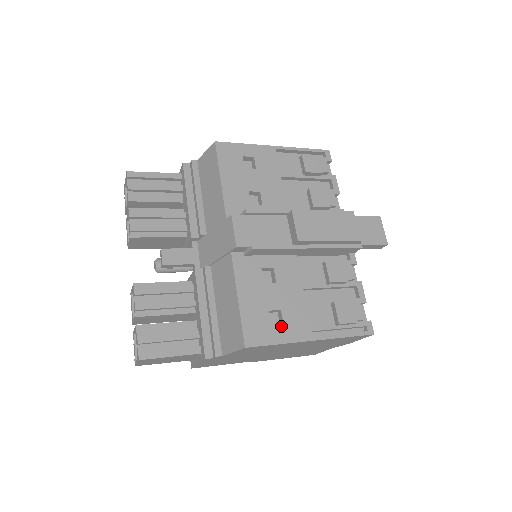
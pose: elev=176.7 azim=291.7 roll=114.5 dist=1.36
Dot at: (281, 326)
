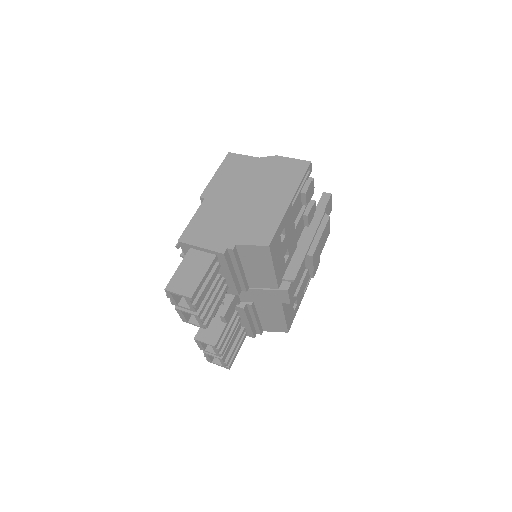
Dot at: (296, 306)
